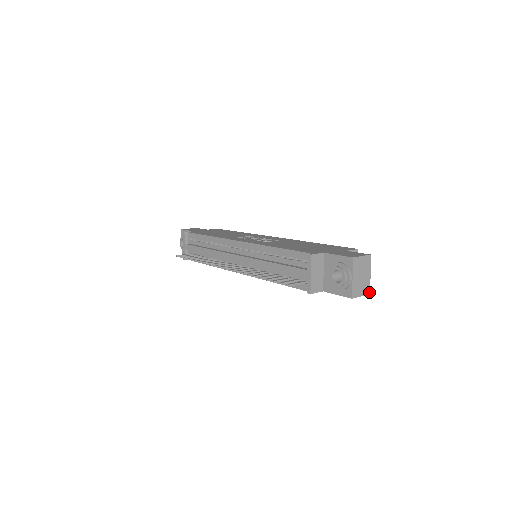
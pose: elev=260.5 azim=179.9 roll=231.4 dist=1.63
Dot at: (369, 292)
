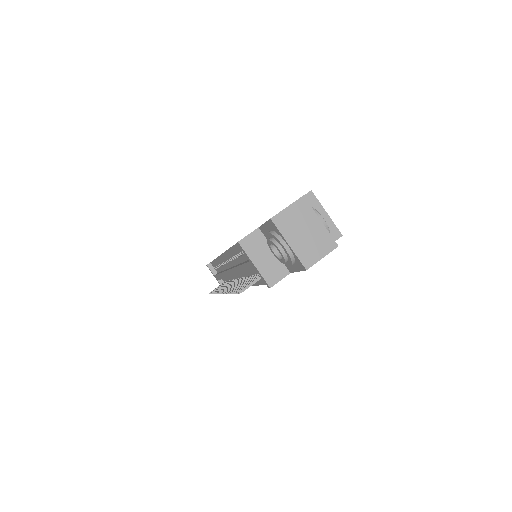
Dot at: (336, 244)
